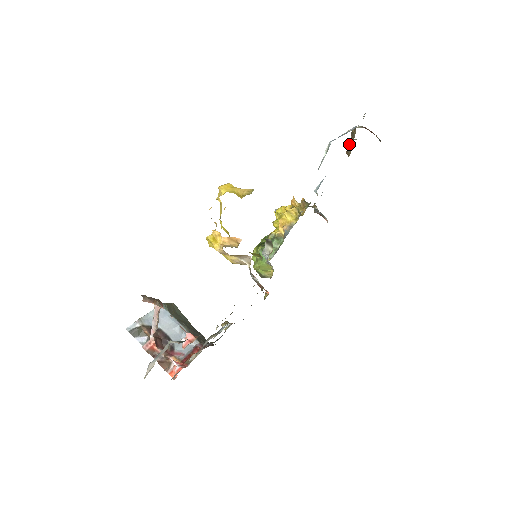
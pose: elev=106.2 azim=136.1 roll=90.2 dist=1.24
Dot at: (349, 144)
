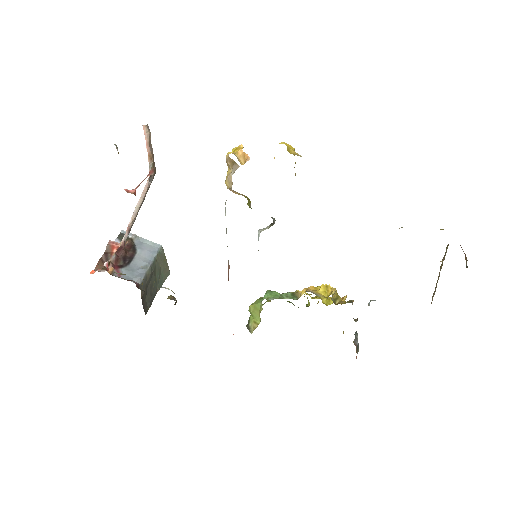
Dot at: (438, 276)
